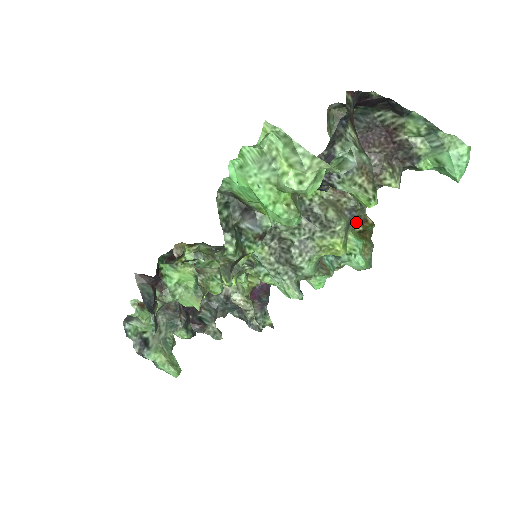
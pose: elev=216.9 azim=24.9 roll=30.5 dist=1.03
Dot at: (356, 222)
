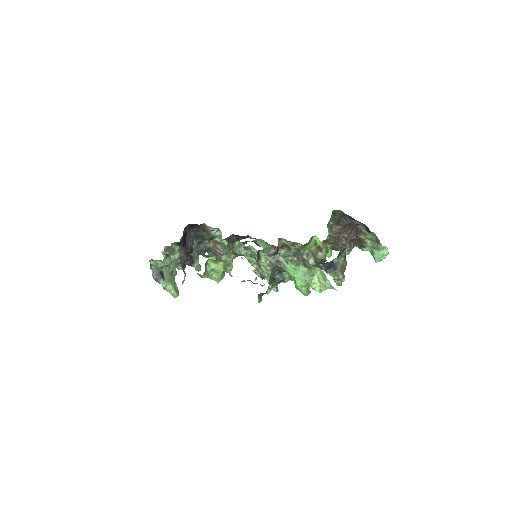
Dot at: occluded
